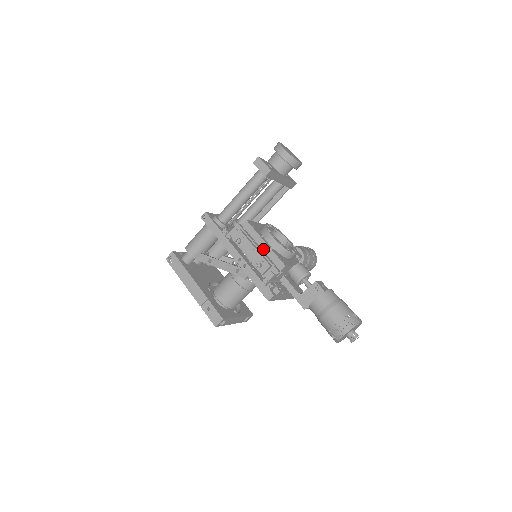
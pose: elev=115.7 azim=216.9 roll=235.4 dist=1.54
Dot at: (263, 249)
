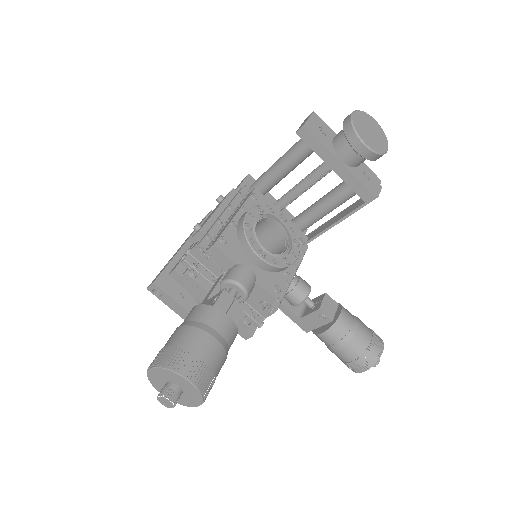
Dot at: (229, 221)
